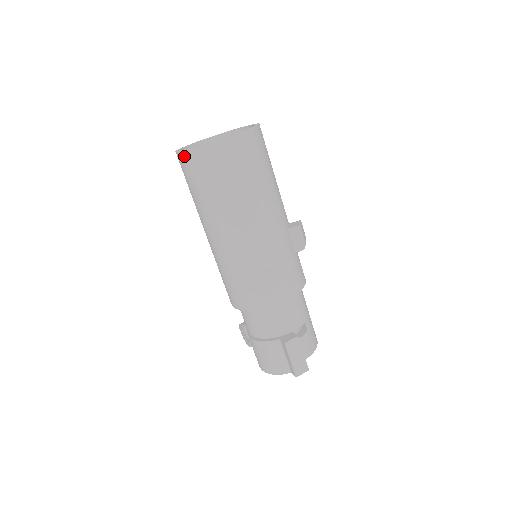
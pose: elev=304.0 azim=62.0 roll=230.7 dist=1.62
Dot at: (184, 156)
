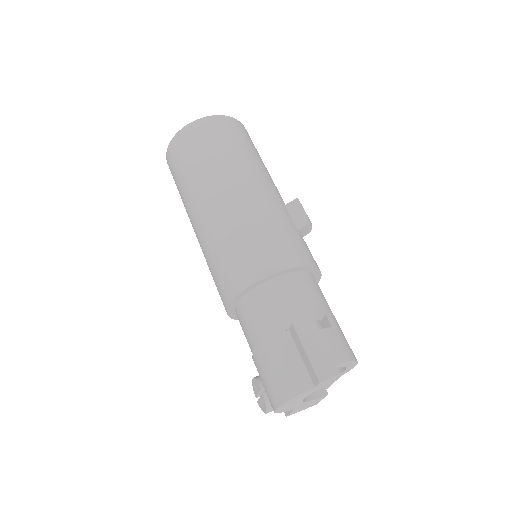
Dot at: (170, 149)
